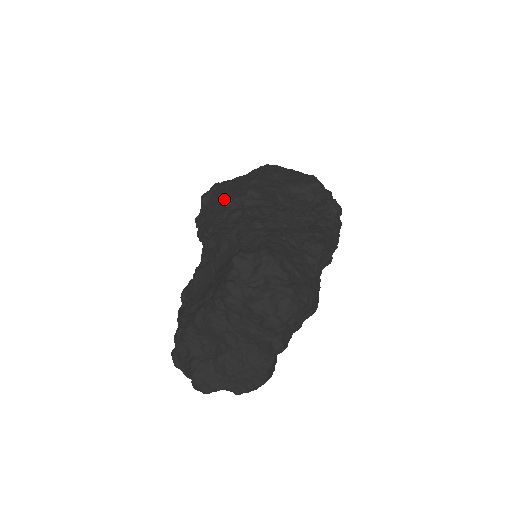
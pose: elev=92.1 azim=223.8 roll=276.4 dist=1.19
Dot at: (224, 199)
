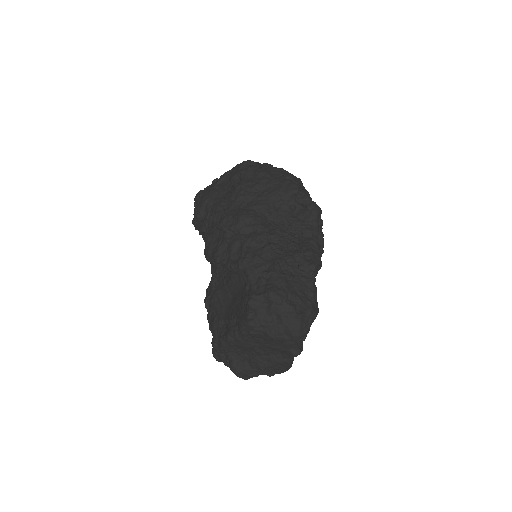
Dot at: (221, 227)
